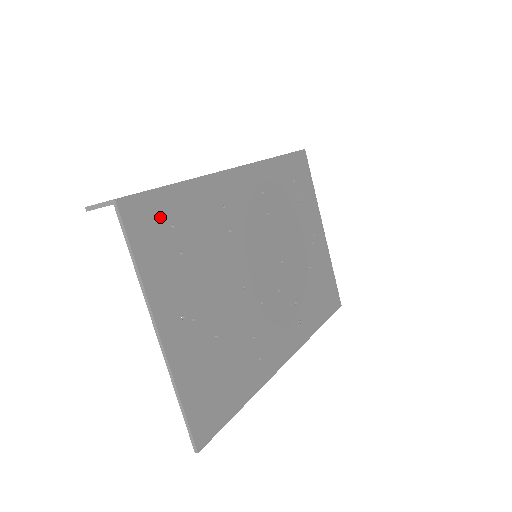
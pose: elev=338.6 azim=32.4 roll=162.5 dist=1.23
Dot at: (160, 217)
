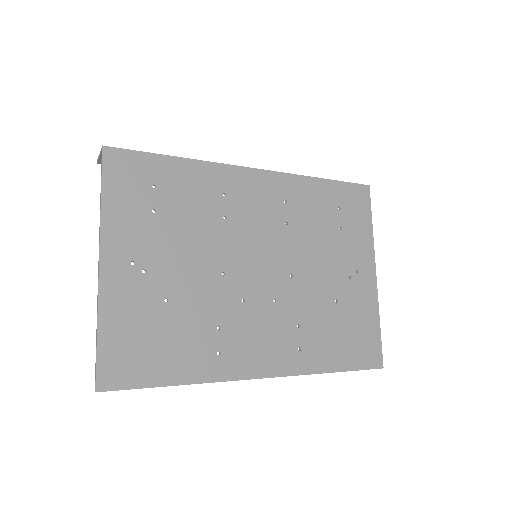
Dot at: (143, 175)
